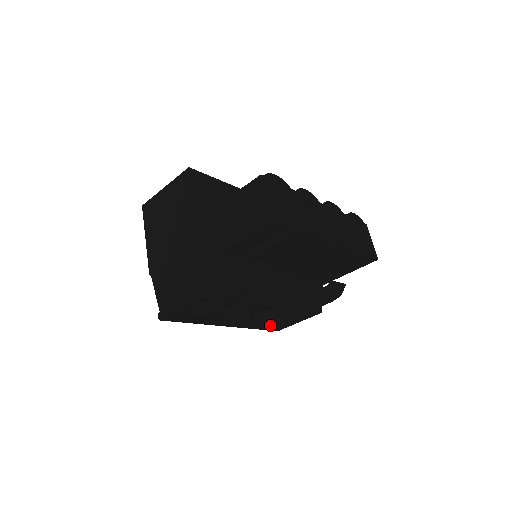
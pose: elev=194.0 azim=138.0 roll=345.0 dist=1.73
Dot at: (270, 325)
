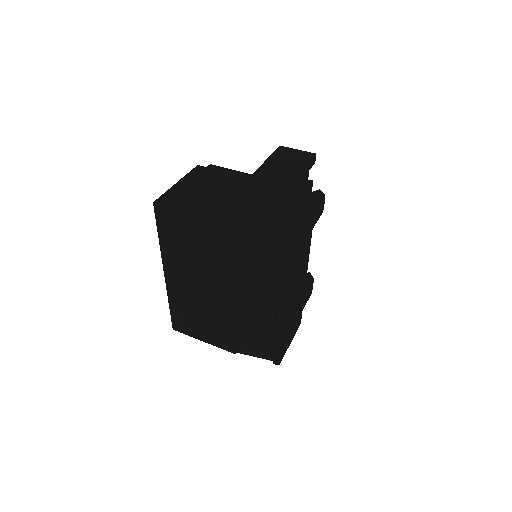
Dot at: (286, 336)
